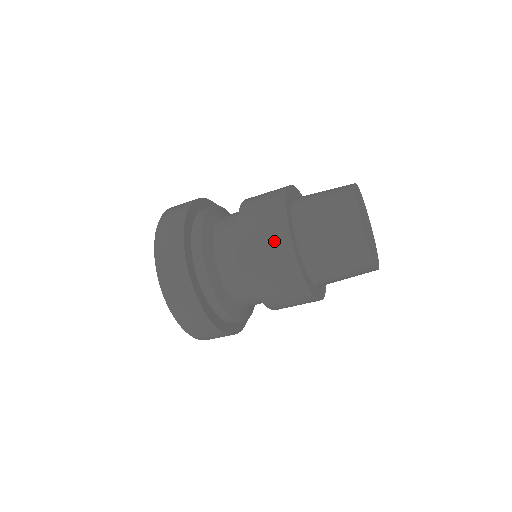
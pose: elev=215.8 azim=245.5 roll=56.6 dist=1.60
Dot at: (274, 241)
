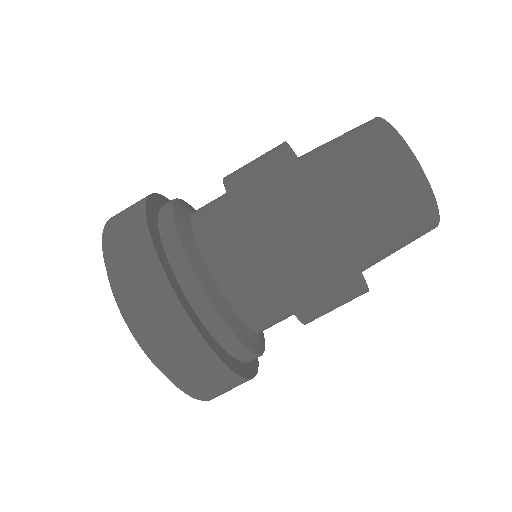
Dot at: occluded
